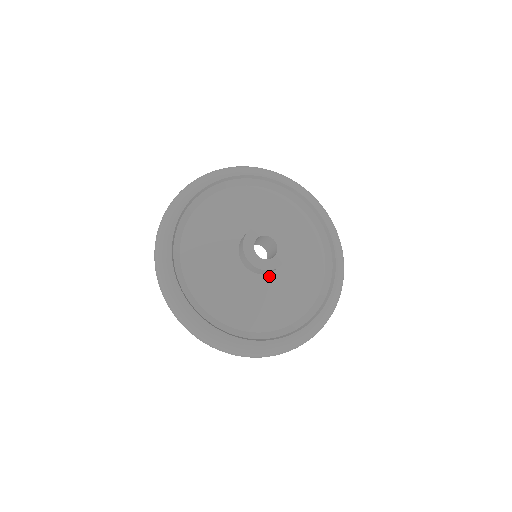
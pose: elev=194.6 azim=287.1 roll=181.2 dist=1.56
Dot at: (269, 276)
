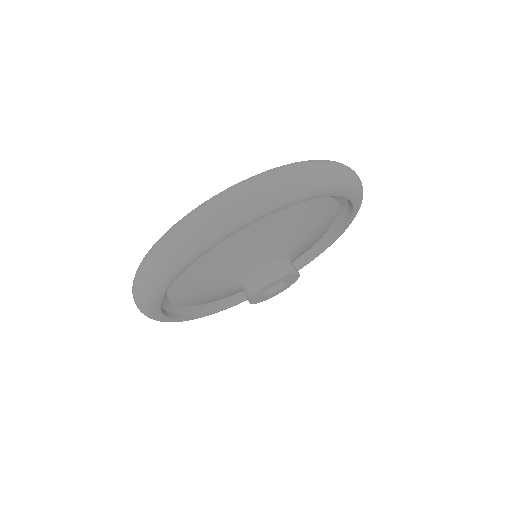
Dot at: occluded
